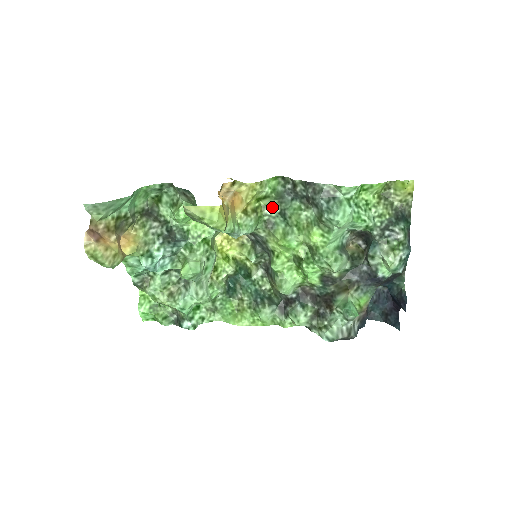
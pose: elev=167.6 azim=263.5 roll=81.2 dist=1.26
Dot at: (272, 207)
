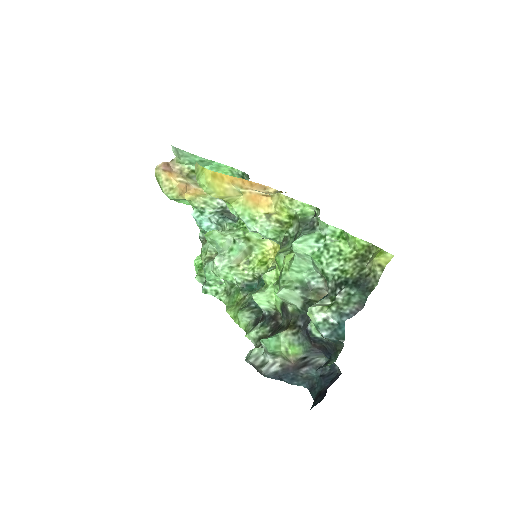
Dot at: (295, 228)
